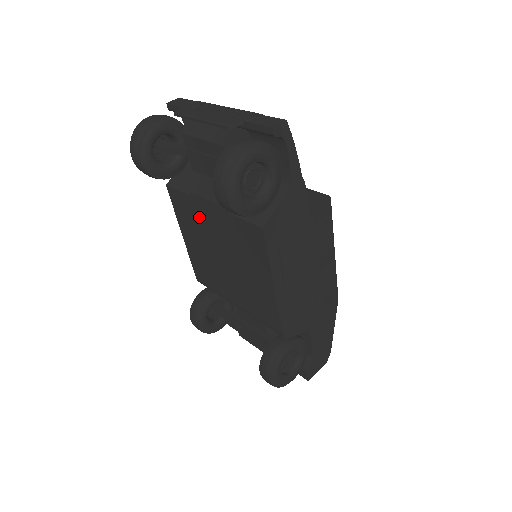
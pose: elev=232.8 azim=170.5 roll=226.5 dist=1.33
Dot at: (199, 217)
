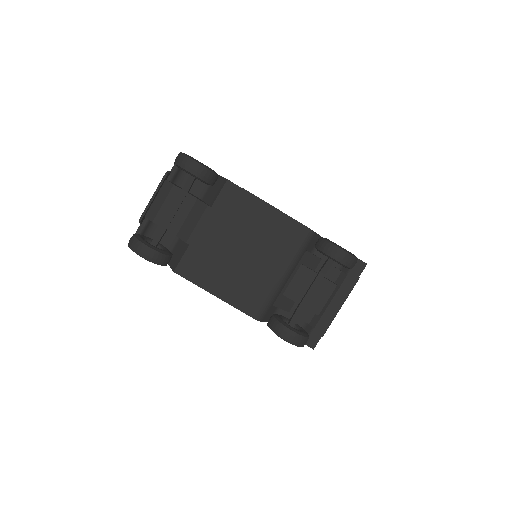
Dot at: (206, 250)
